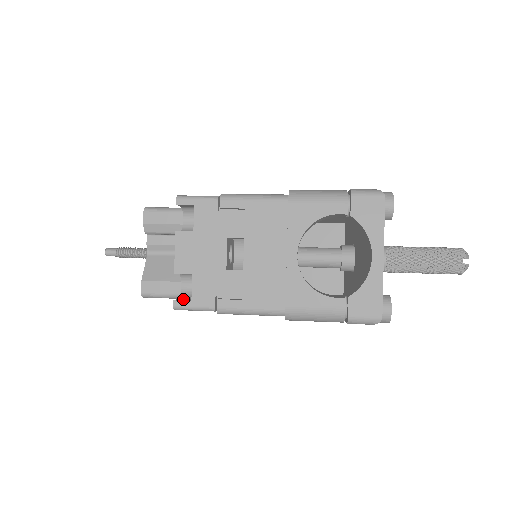
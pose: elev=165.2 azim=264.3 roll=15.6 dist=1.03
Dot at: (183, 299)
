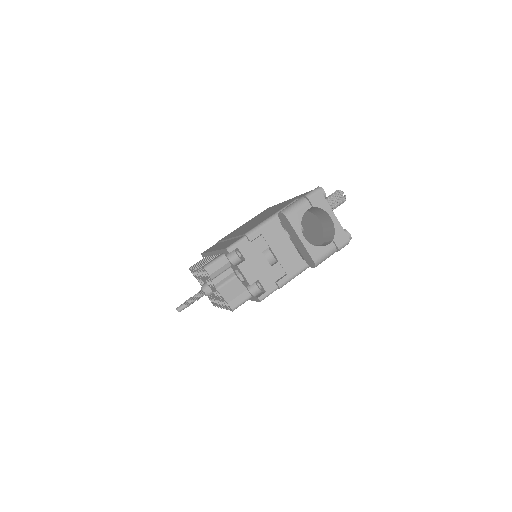
Dot at: (258, 295)
